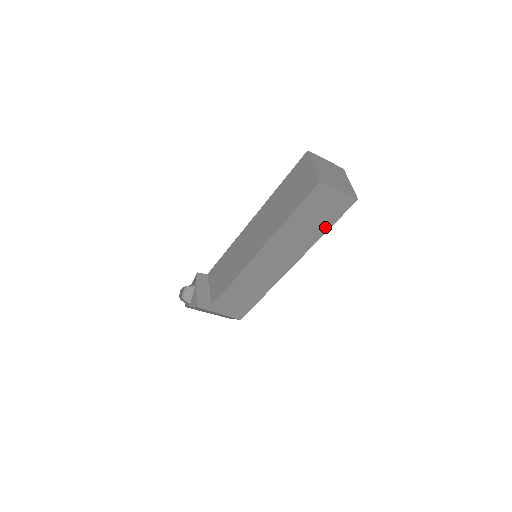
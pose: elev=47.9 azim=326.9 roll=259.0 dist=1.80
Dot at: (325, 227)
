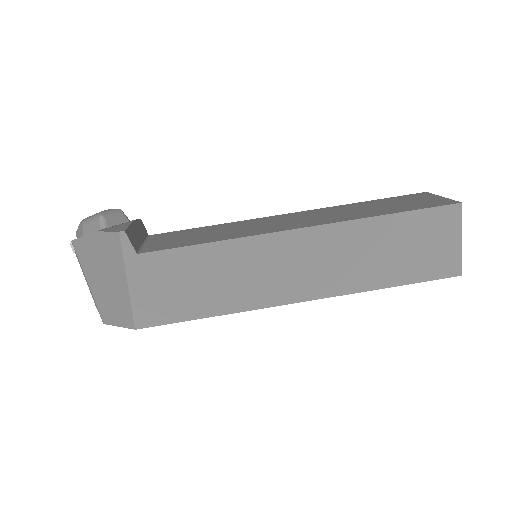
Dot at: (397, 278)
